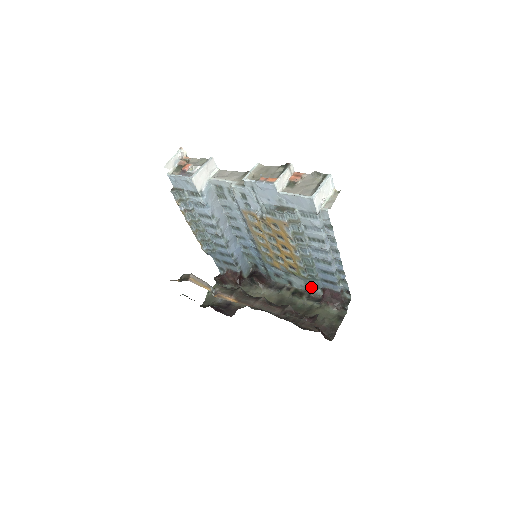
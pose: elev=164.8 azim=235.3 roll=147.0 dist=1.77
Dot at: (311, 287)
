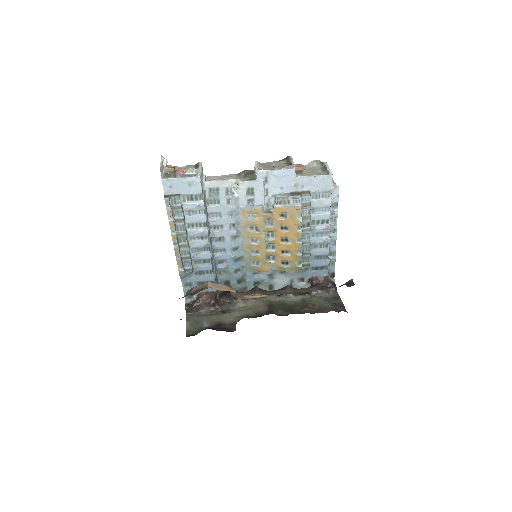
Dot at: (296, 283)
